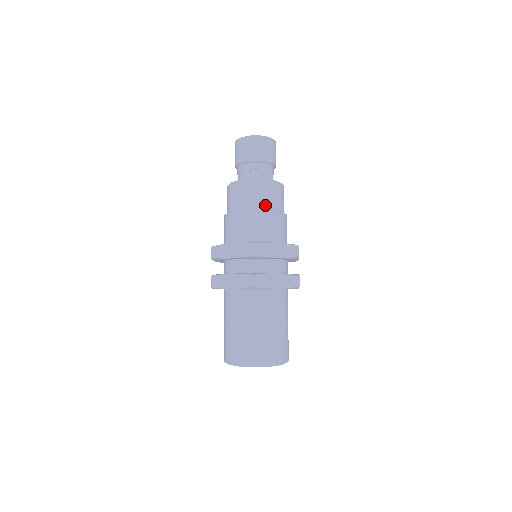
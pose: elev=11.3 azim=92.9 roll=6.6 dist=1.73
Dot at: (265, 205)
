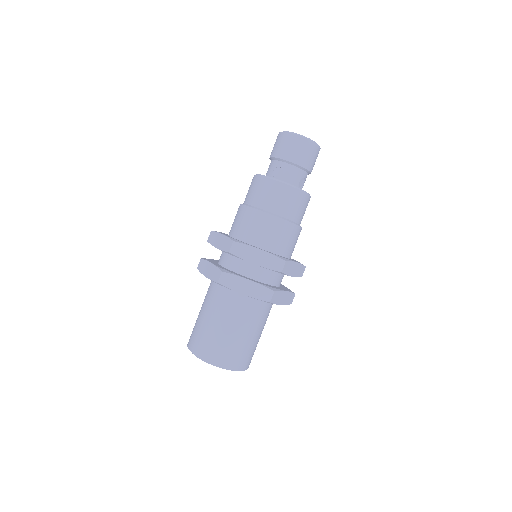
Dot at: (270, 207)
